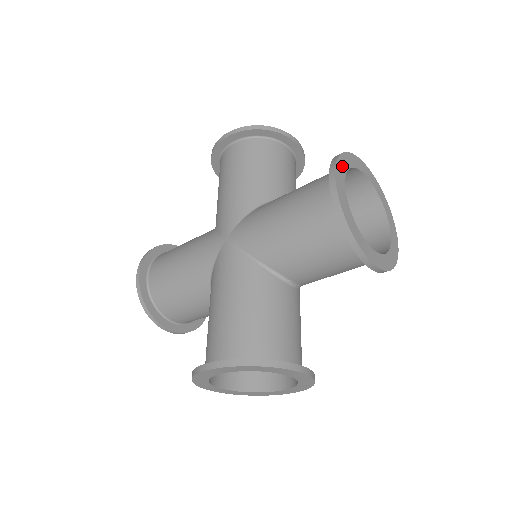
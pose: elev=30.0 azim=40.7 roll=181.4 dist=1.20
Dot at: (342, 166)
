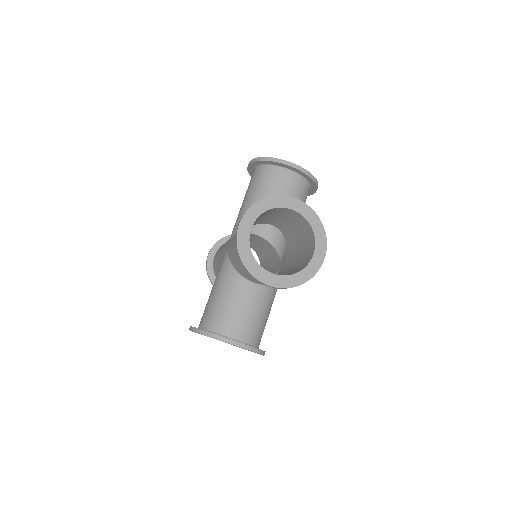
Dot at: occluded
